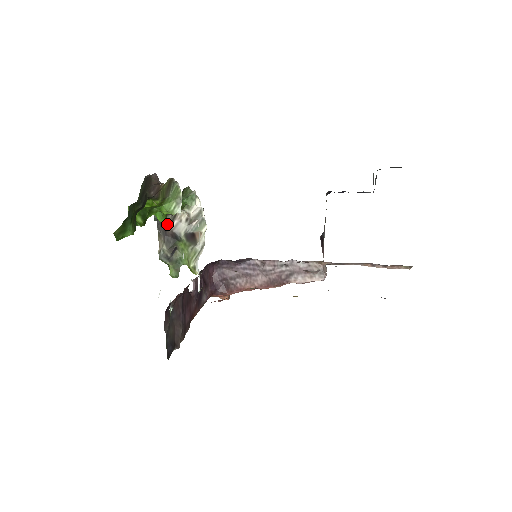
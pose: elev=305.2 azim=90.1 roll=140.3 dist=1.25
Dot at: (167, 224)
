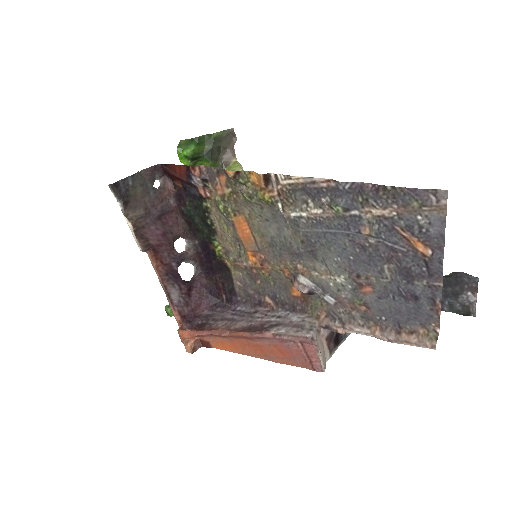
Dot at: occluded
